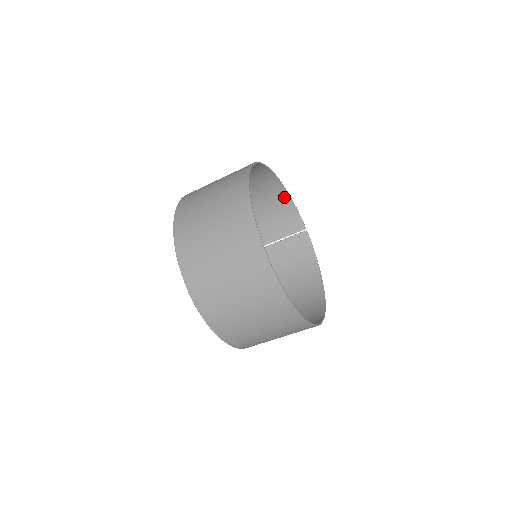
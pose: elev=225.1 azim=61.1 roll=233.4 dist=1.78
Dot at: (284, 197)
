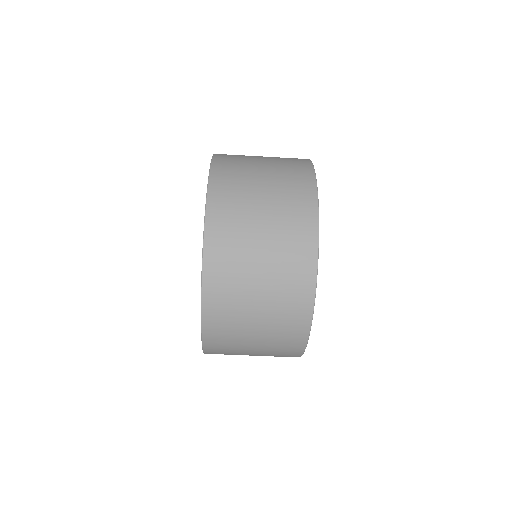
Dot at: occluded
